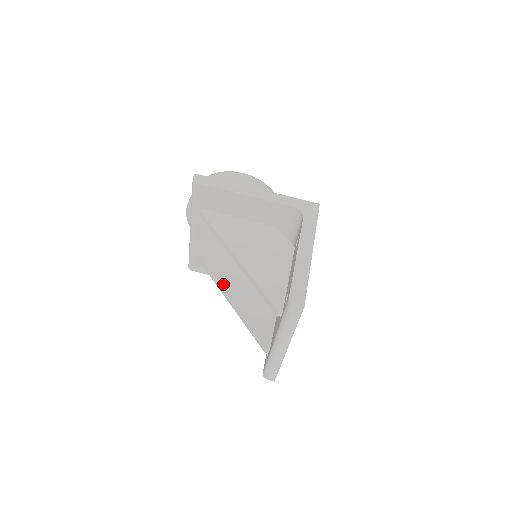
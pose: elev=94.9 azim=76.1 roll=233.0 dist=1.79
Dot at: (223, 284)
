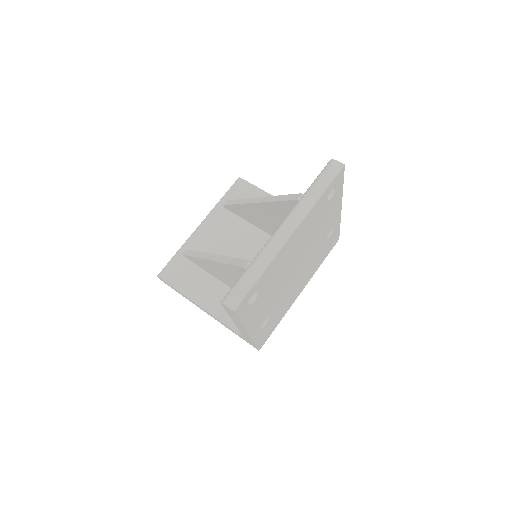
Dot at: occluded
